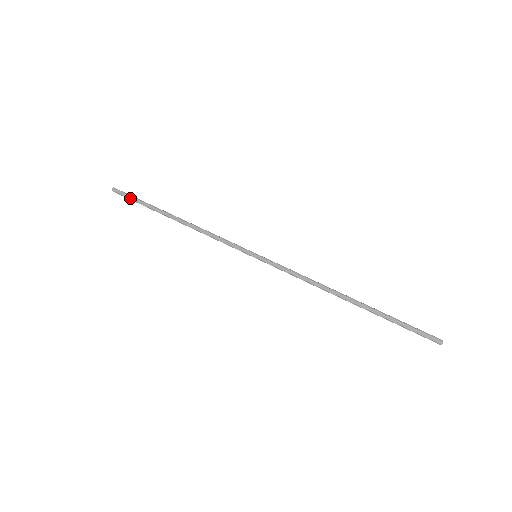
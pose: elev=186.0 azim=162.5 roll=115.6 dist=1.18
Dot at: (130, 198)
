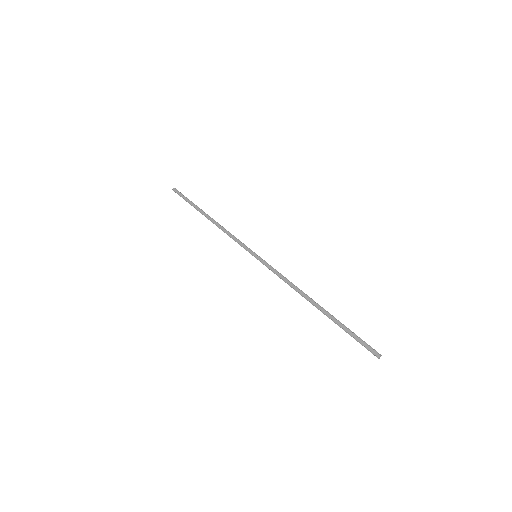
Dot at: (182, 197)
